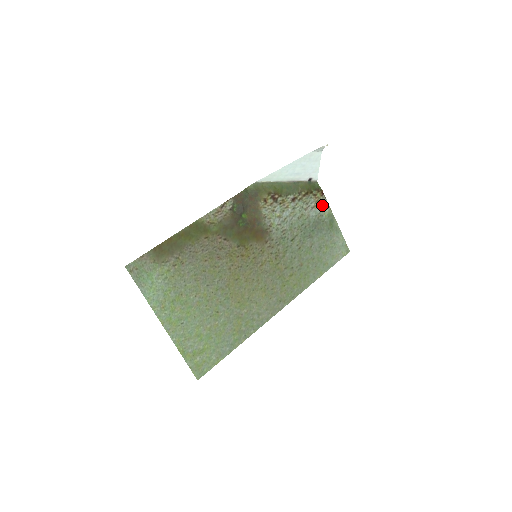
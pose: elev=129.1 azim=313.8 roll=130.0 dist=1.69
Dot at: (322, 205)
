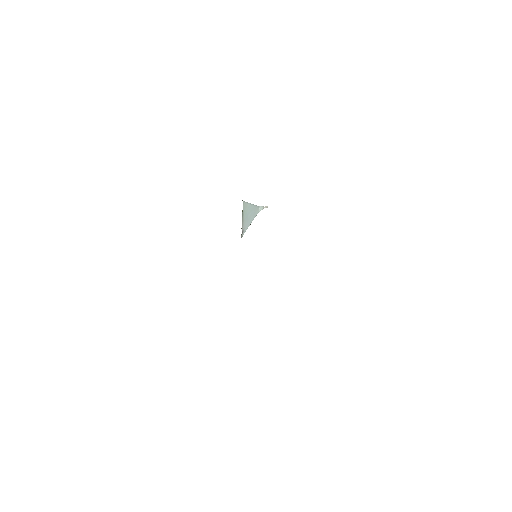
Dot at: occluded
